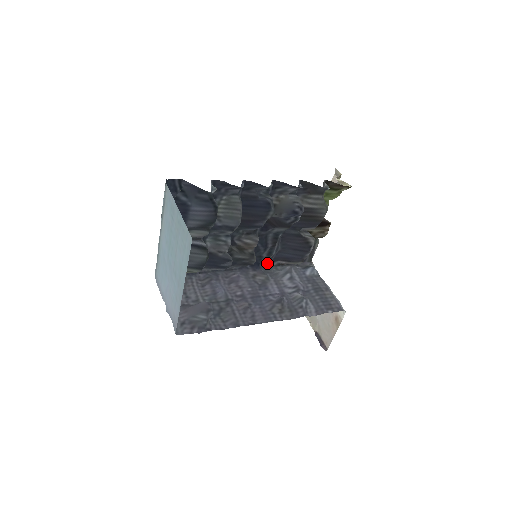
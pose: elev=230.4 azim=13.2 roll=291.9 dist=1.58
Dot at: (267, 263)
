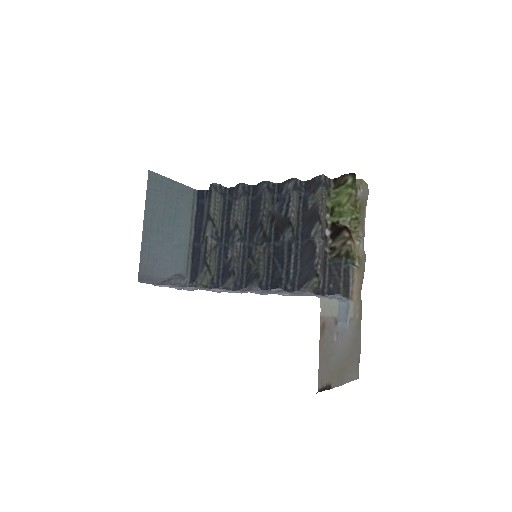
Dot at: (290, 290)
